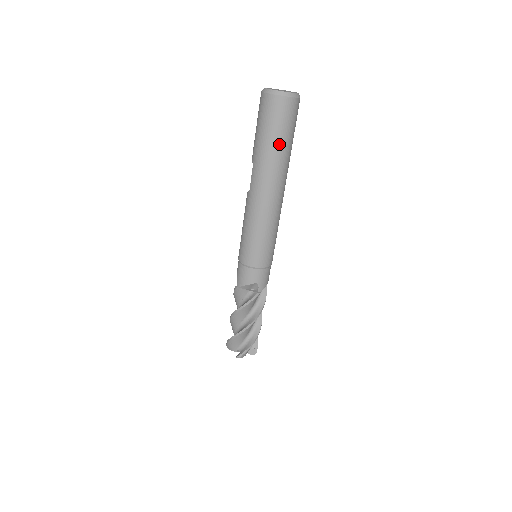
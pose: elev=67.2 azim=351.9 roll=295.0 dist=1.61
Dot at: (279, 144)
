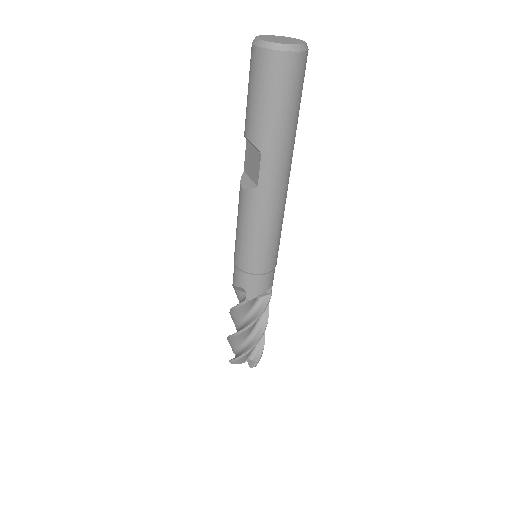
Dot at: (296, 117)
